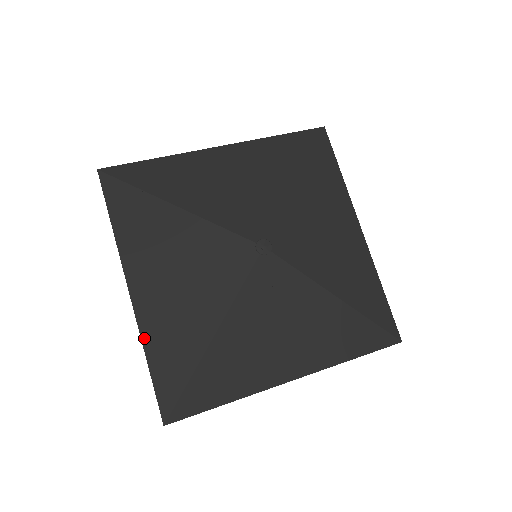
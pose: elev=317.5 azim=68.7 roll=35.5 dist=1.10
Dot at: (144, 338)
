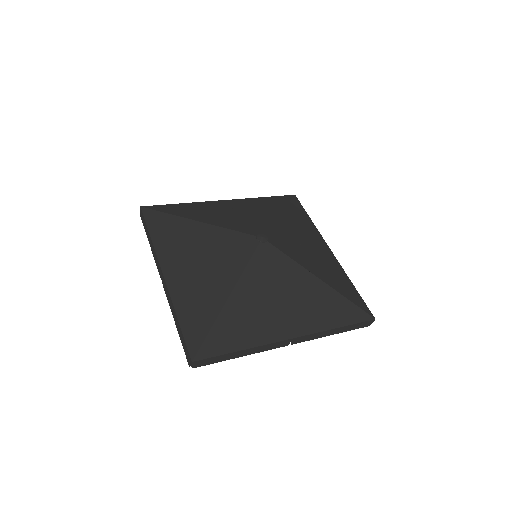
Dot at: (175, 302)
